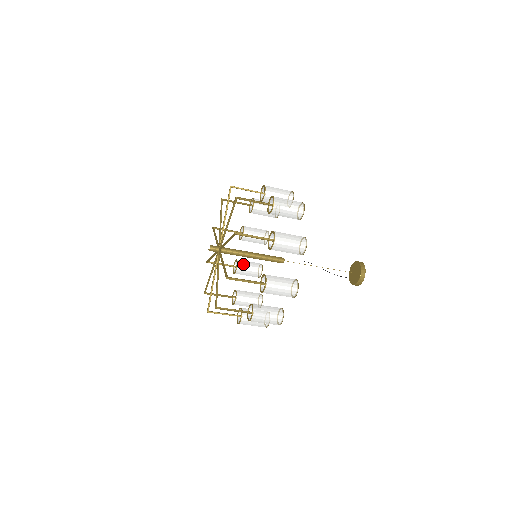
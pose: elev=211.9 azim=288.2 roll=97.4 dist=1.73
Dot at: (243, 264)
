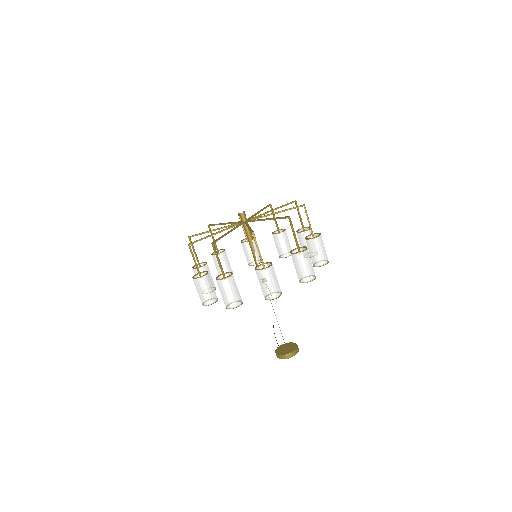
Dot at: (226, 257)
